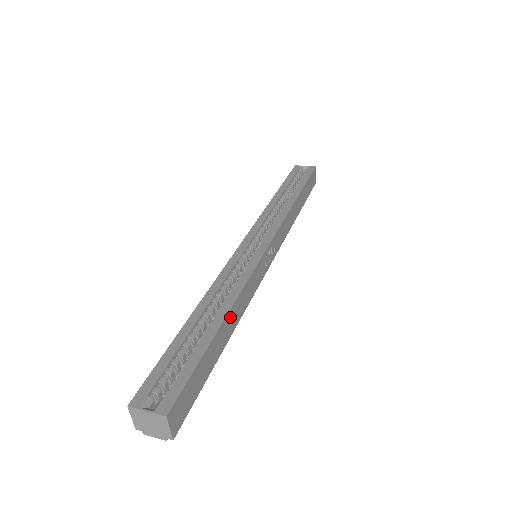
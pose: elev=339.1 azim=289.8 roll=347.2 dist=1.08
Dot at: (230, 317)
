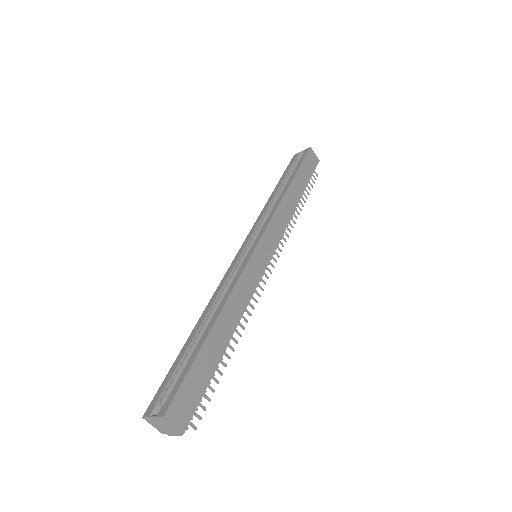
Dot at: (223, 319)
